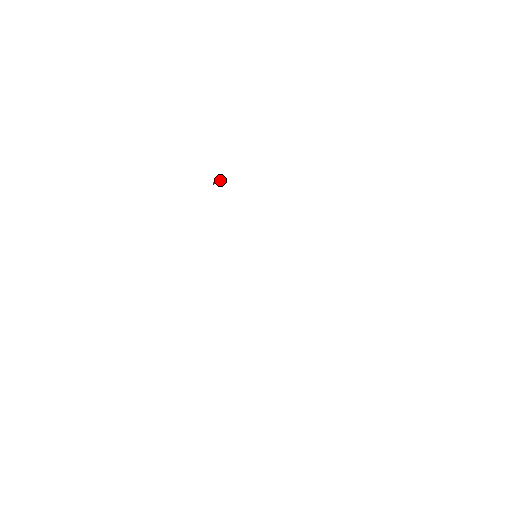
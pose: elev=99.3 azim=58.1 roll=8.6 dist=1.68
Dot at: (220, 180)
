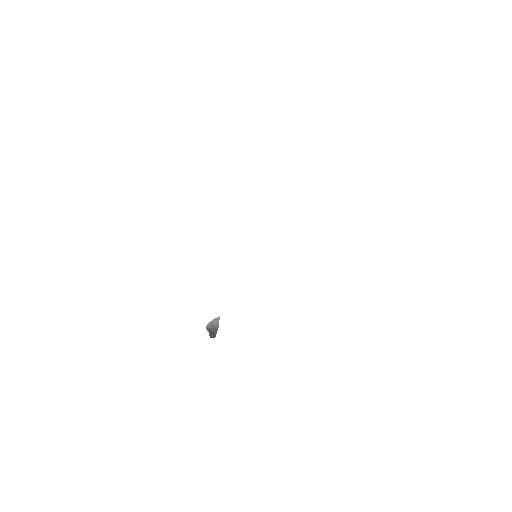
Dot at: (215, 332)
